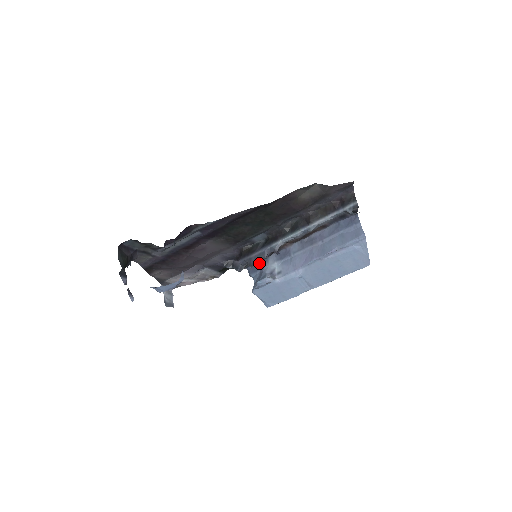
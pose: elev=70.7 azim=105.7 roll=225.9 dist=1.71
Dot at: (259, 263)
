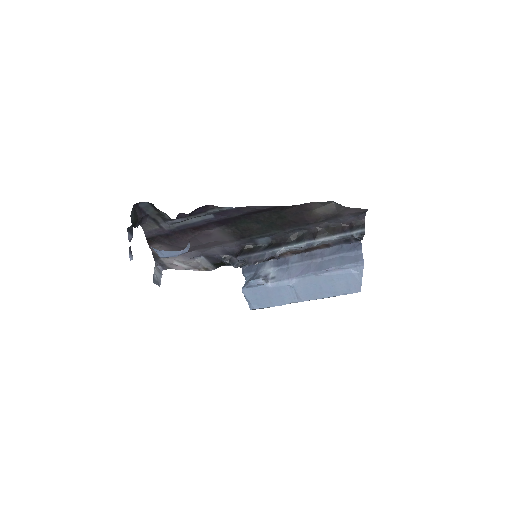
Dot at: (257, 263)
